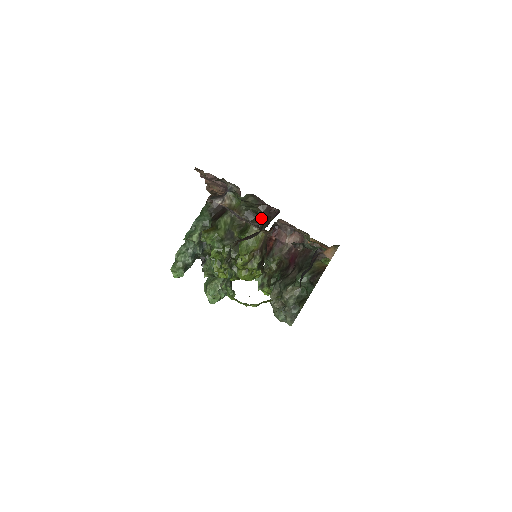
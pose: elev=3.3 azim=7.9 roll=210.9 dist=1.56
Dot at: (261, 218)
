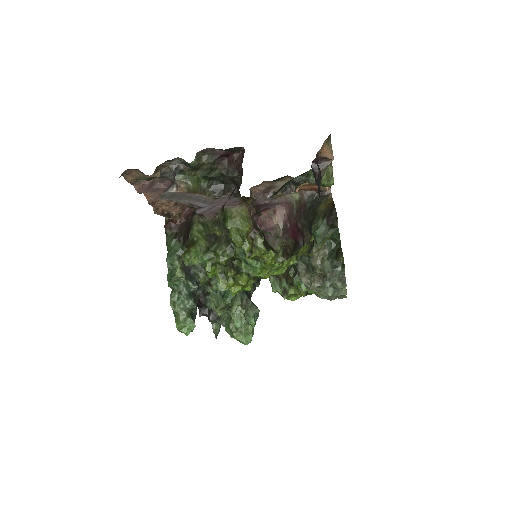
Dot at: (230, 175)
